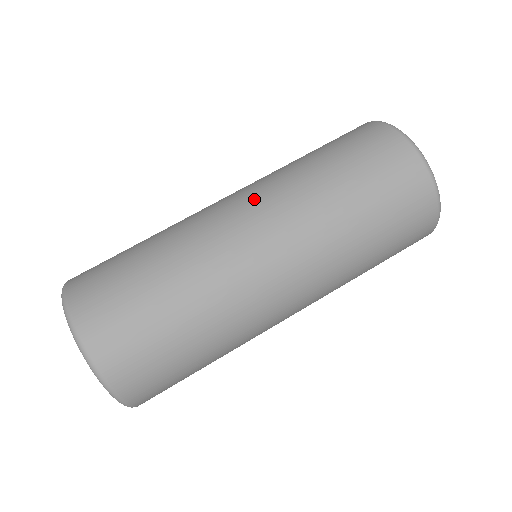
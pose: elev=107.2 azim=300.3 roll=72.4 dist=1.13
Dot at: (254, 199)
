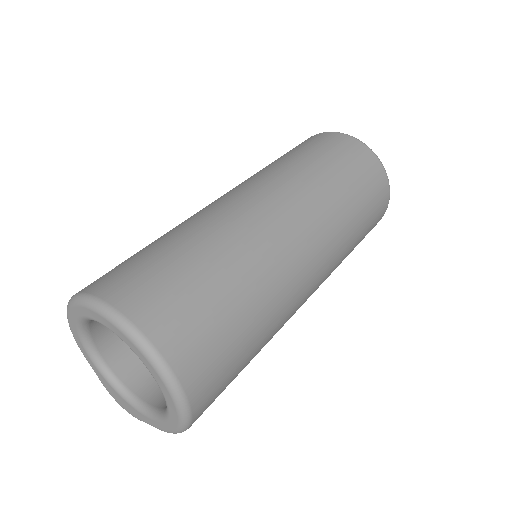
Dot at: occluded
